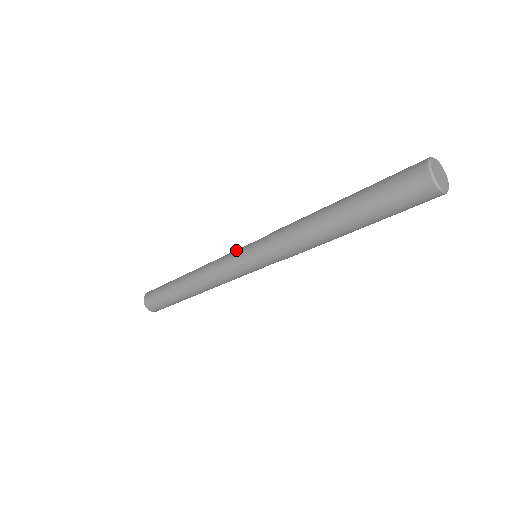
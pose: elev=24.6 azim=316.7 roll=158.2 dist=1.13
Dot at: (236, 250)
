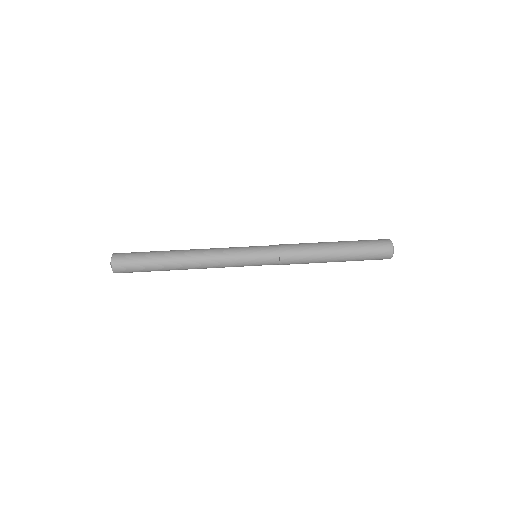
Dot at: (243, 254)
